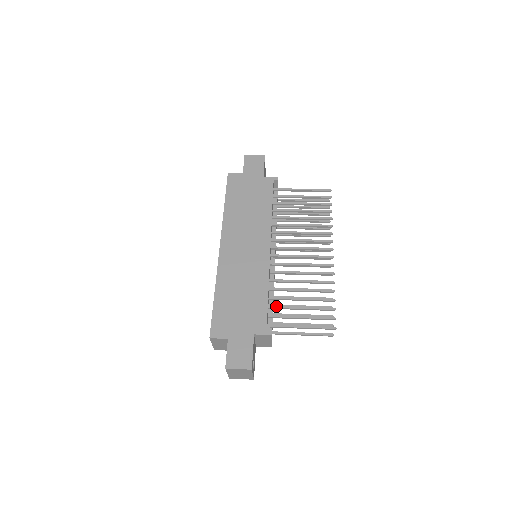
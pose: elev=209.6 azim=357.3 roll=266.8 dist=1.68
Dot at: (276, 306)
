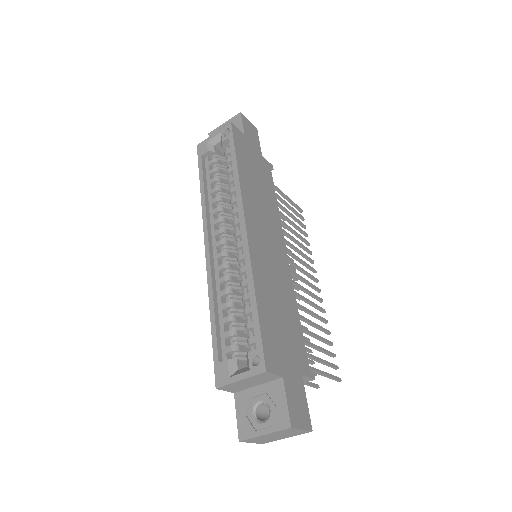
Dot at: occluded
